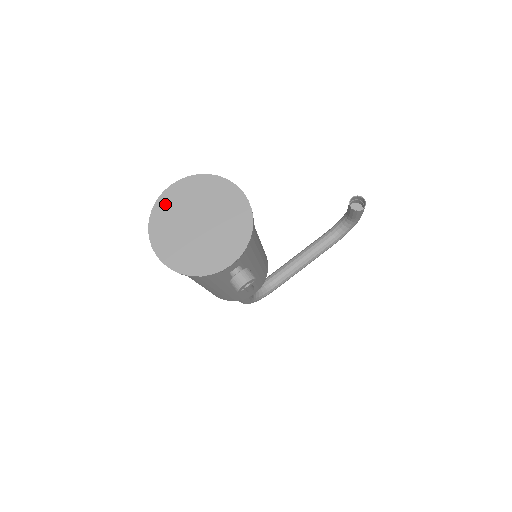
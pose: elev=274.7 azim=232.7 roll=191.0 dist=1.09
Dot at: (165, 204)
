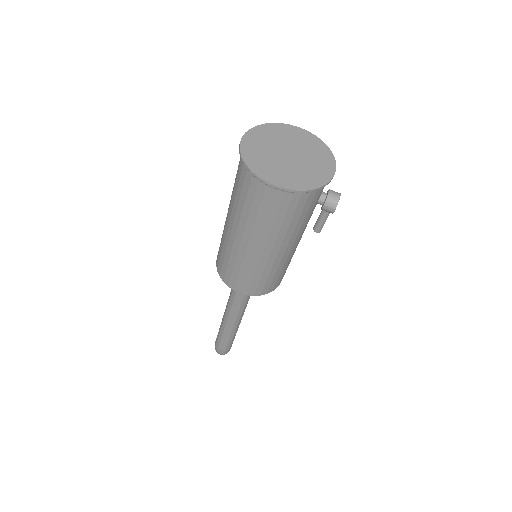
Dot at: (249, 150)
